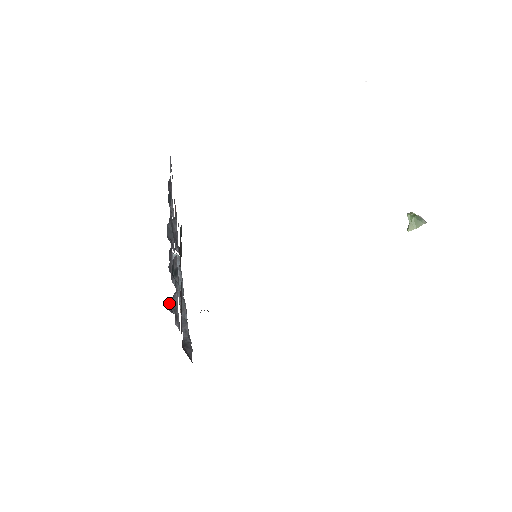
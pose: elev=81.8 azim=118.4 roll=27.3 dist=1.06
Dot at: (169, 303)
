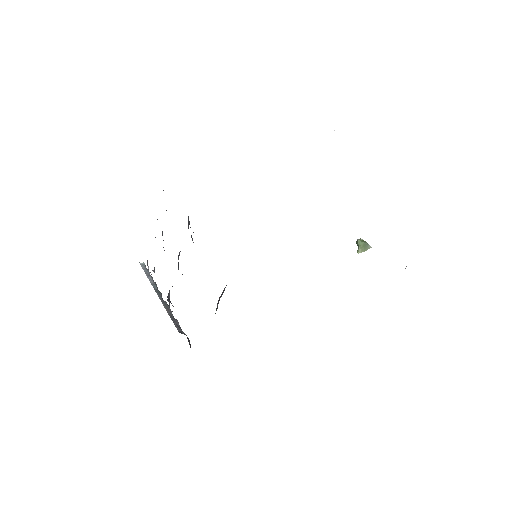
Dot at: (167, 297)
